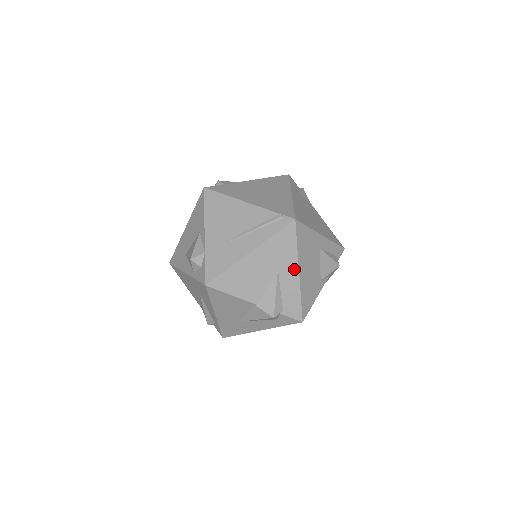
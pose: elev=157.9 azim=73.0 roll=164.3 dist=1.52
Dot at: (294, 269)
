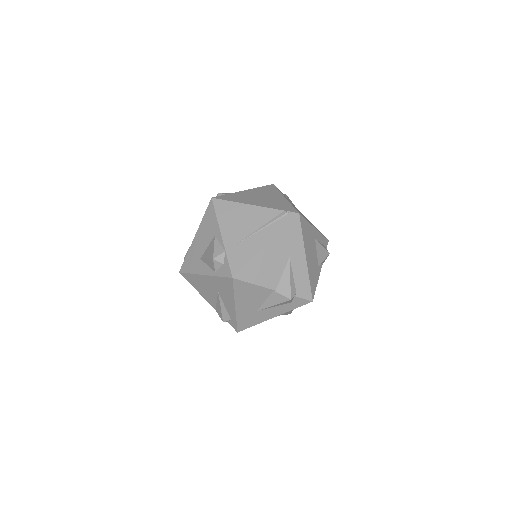
Dot at: (302, 256)
